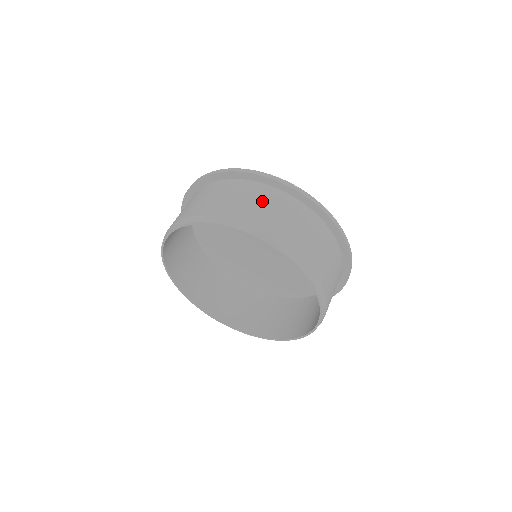
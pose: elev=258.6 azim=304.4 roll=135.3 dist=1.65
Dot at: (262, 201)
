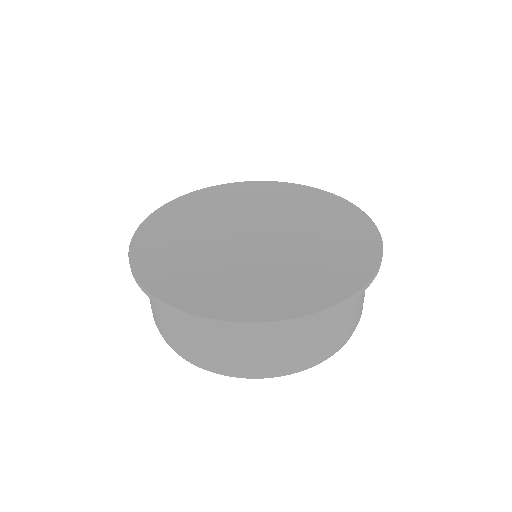
Dot at: (208, 338)
